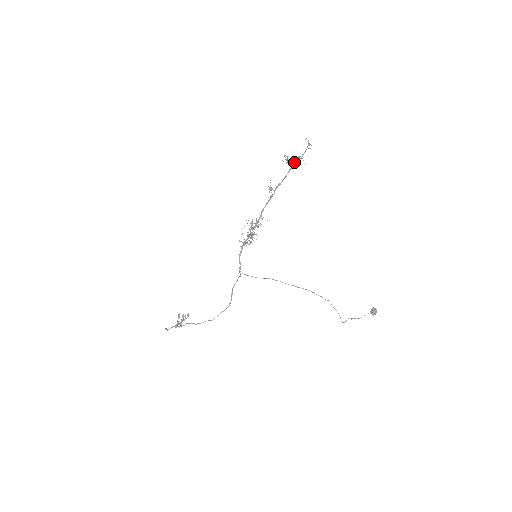
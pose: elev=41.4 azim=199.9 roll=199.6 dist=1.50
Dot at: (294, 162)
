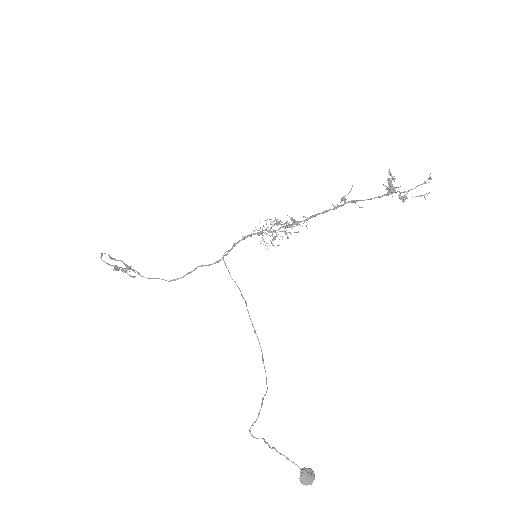
Dot at: (395, 191)
